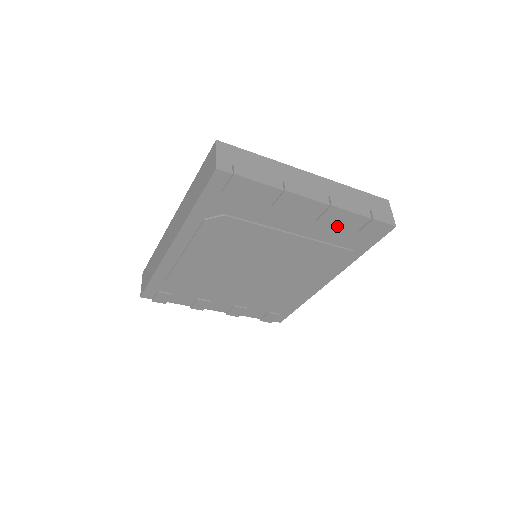
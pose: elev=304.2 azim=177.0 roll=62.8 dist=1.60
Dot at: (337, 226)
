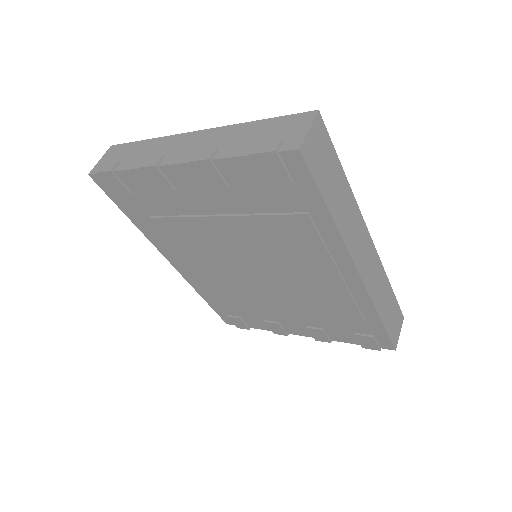
Dot at: (239, 185)
